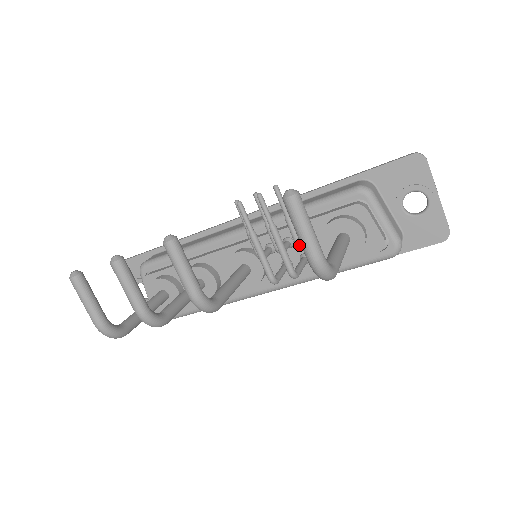
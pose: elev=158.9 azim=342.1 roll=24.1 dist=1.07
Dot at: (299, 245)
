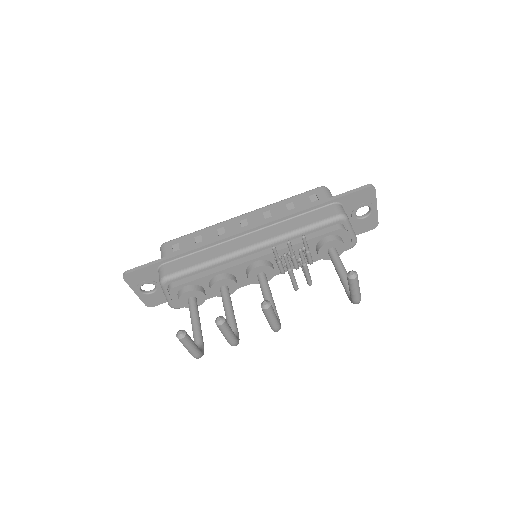
Dot at: occluded
